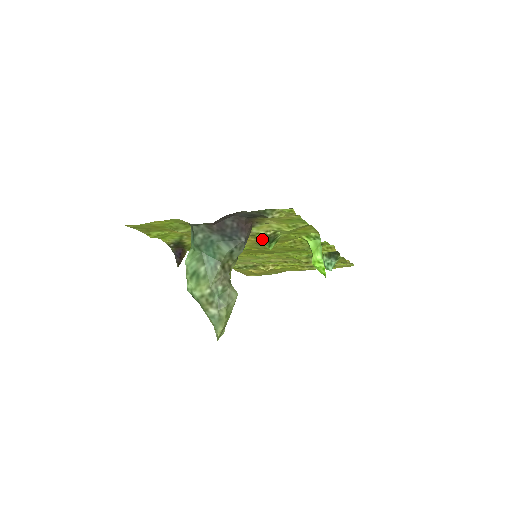
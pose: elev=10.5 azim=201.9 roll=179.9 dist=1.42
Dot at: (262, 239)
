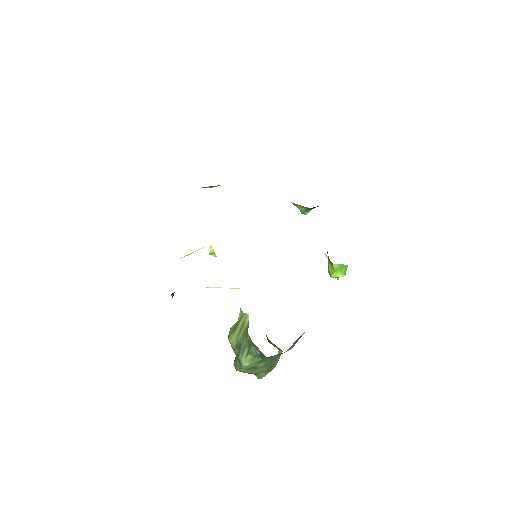
Dot at: occluded
